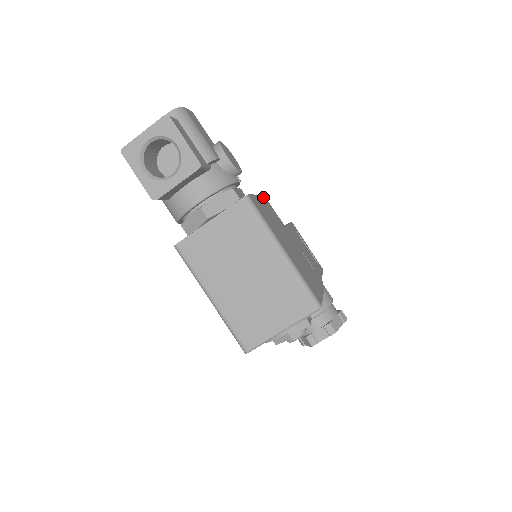
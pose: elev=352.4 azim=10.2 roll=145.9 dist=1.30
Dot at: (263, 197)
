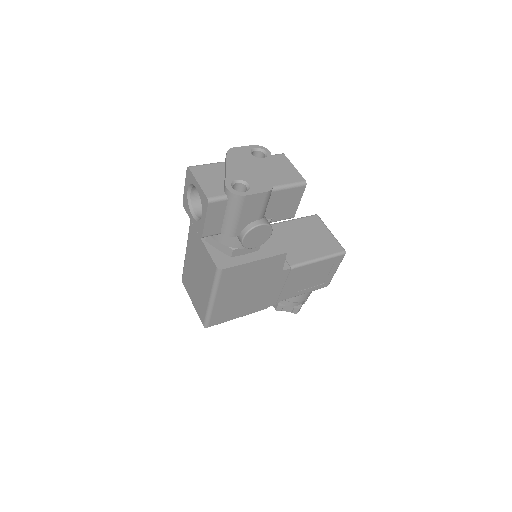
Dot at: (277, 257)
